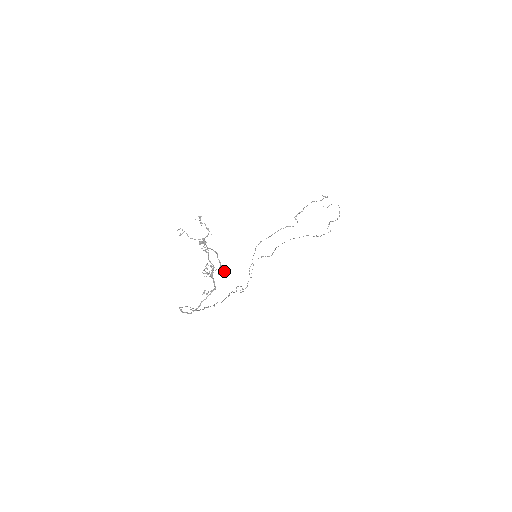
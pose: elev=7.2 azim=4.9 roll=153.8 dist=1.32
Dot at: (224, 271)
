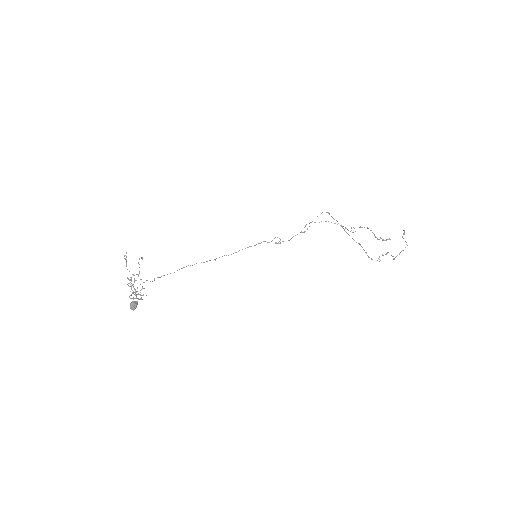
Dot at: (130, 308)
